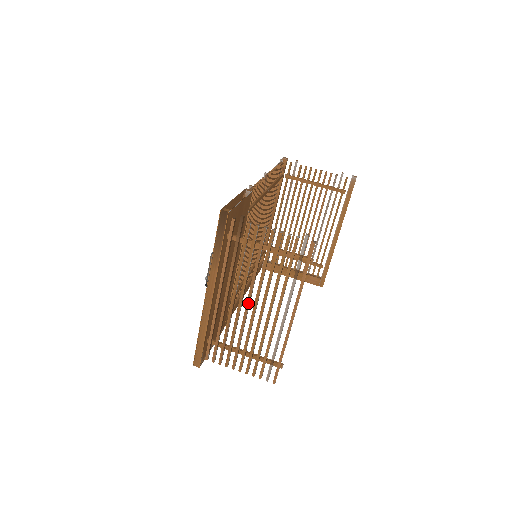
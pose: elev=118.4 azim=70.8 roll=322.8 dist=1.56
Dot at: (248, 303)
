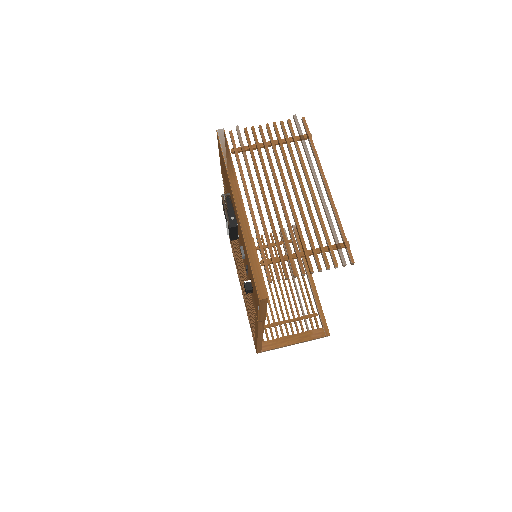
Dot at: (280, 193)
